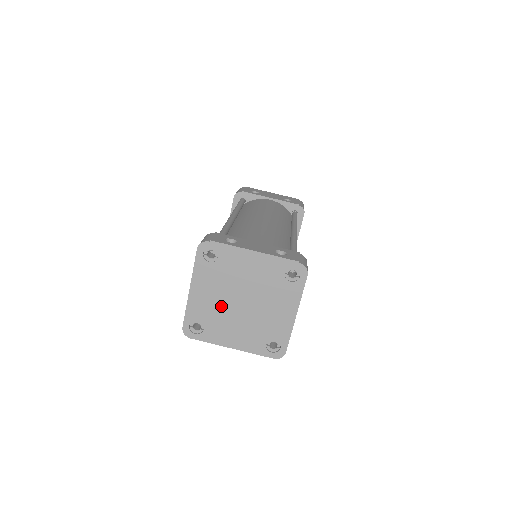
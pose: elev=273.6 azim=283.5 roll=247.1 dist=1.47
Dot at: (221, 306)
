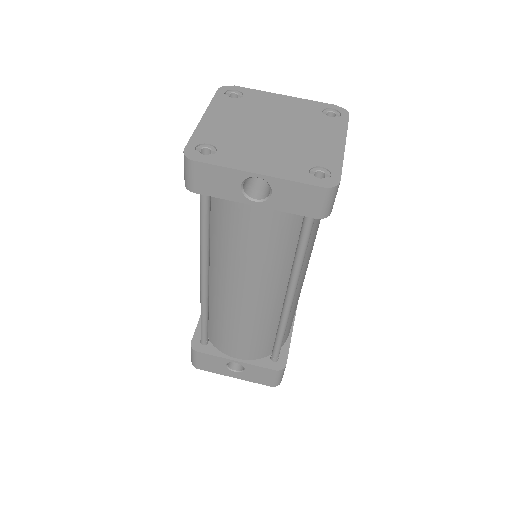
Dot at: (243, 132)
